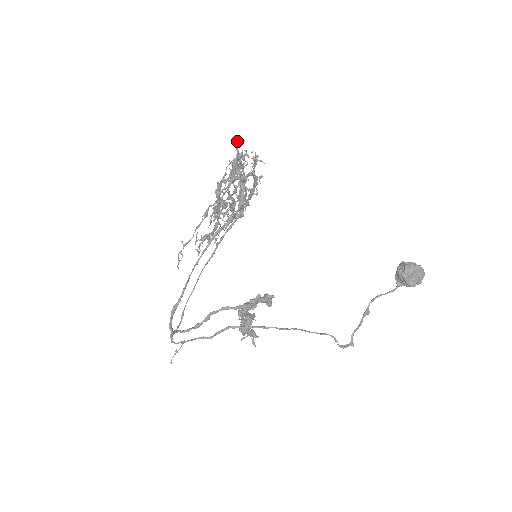
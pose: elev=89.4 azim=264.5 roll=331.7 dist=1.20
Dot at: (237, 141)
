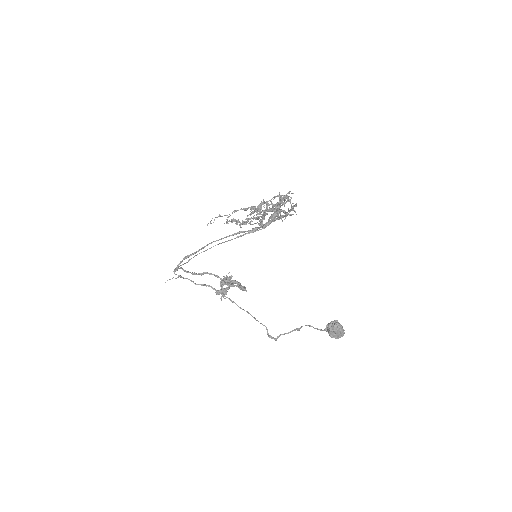
Dot at: (289, 192)
